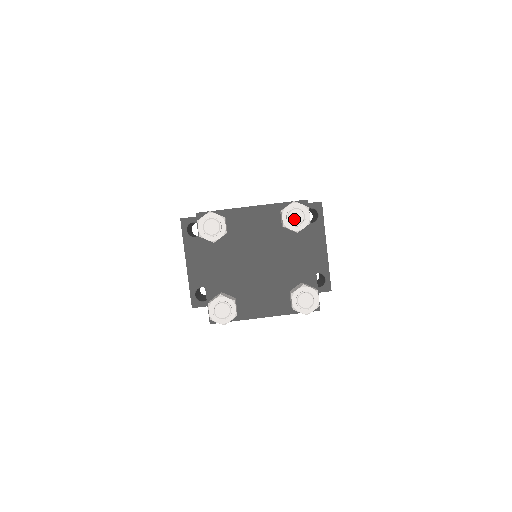
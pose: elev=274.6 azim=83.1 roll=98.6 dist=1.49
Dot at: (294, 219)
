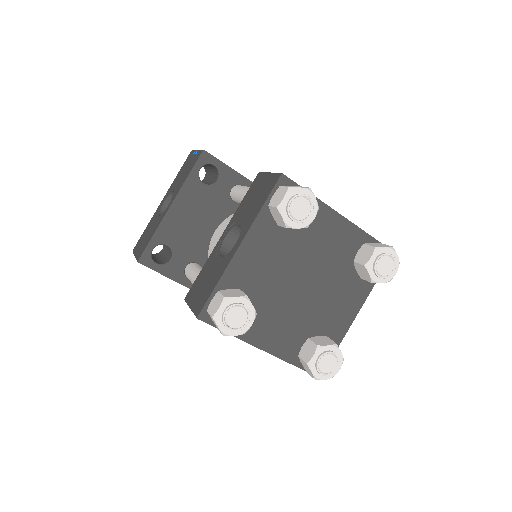
Dot at: (382, 267)
